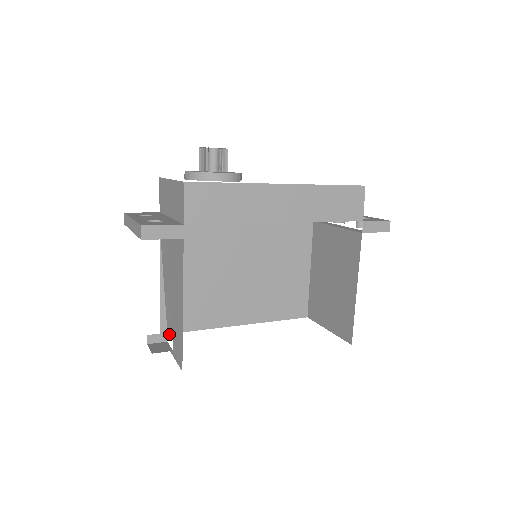
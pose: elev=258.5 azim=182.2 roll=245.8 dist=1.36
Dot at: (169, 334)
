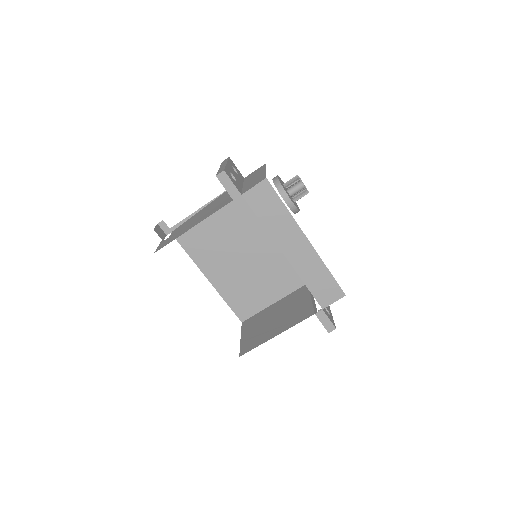
Dot at: (172, 233)
